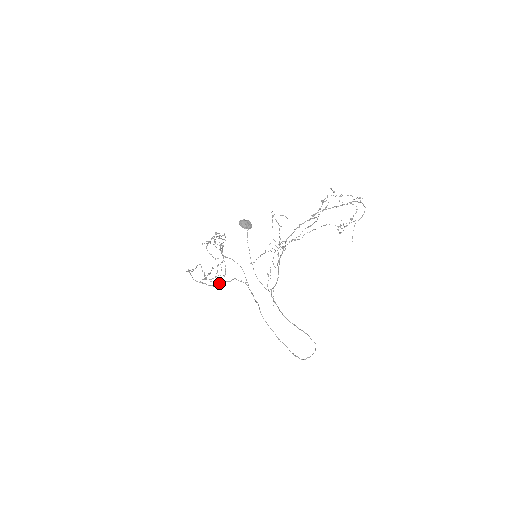
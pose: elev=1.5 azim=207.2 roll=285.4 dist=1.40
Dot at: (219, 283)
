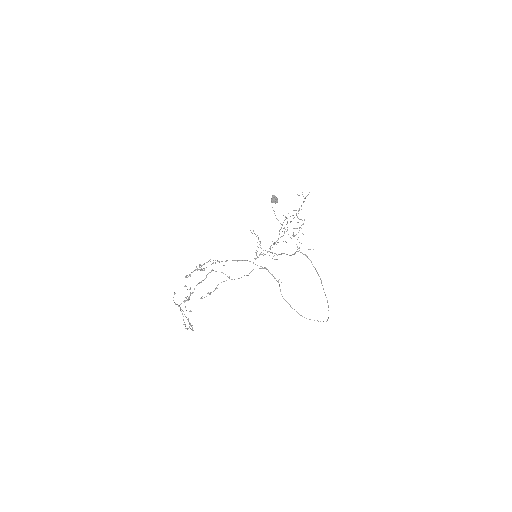
Dot at: (241, 277)
